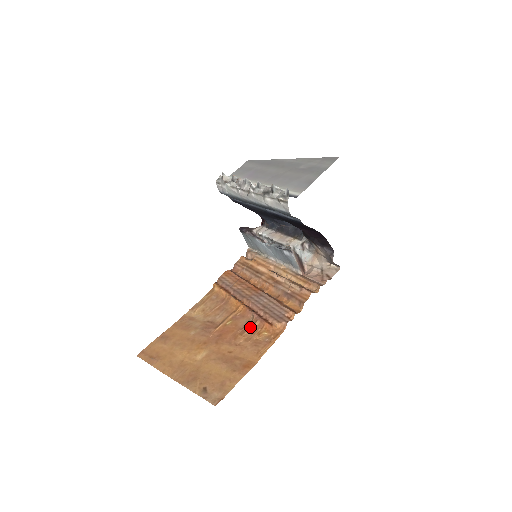
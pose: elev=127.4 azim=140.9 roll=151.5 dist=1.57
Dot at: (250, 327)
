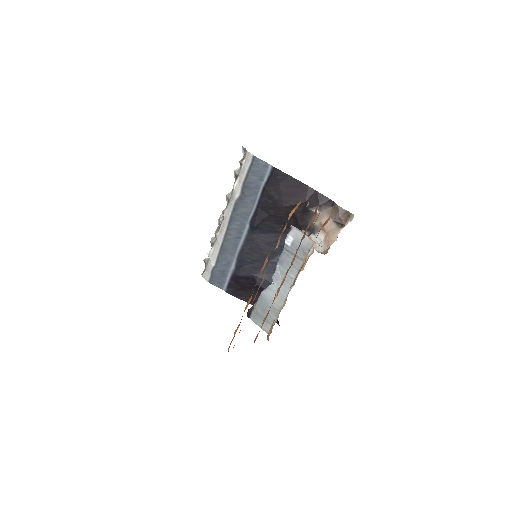
Dot at: occluded
